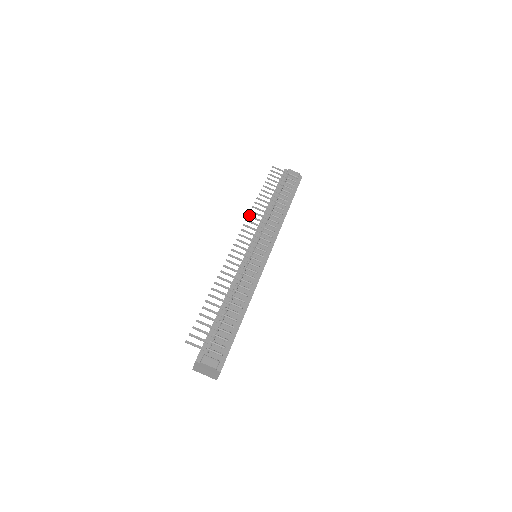
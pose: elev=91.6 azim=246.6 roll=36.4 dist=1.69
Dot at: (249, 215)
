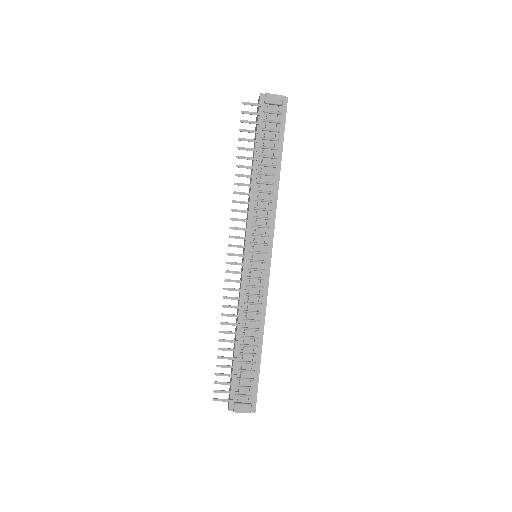
Dot at: (232, 209)
